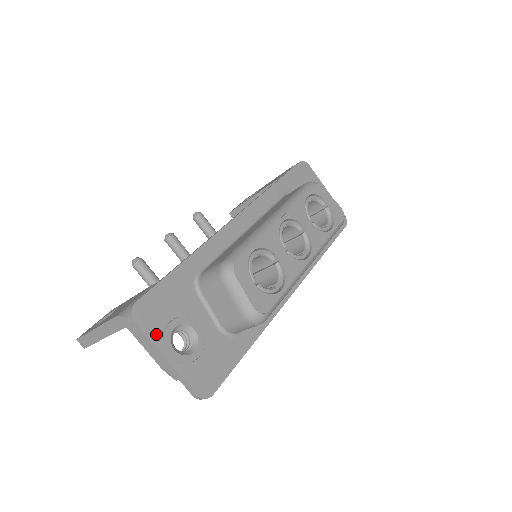
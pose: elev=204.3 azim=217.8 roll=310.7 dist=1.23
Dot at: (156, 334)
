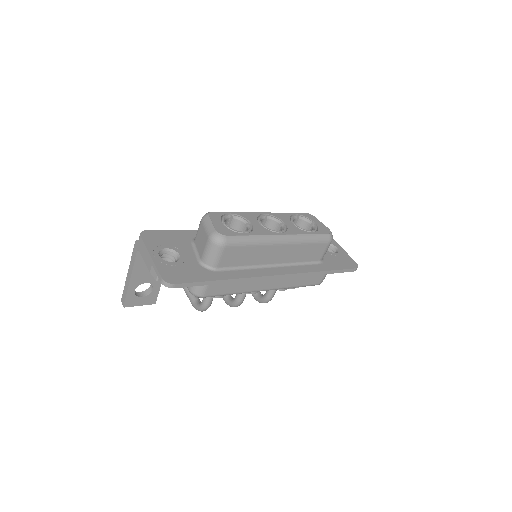
Dot at: (151, 245)
